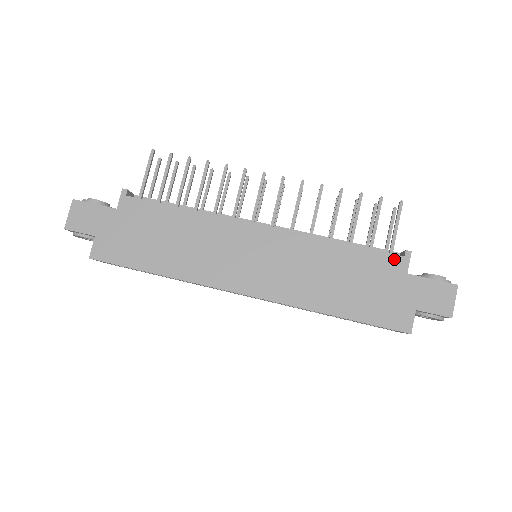
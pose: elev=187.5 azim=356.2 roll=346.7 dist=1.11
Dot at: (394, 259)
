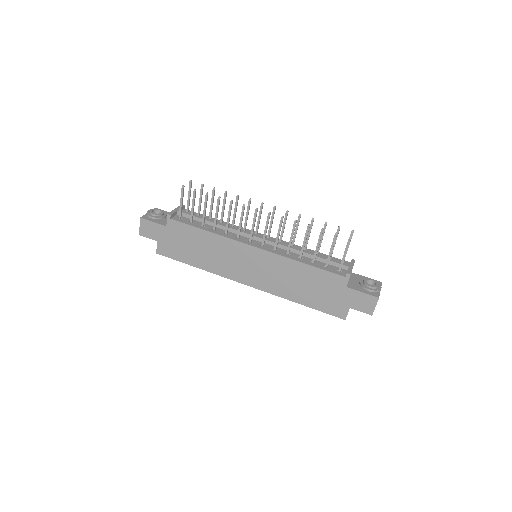
Dot at: (338, 278)
